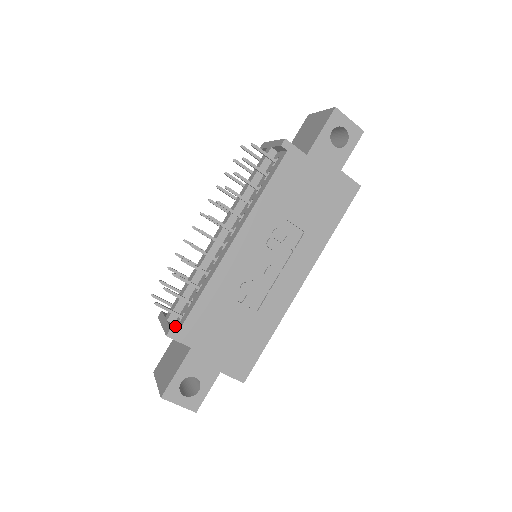
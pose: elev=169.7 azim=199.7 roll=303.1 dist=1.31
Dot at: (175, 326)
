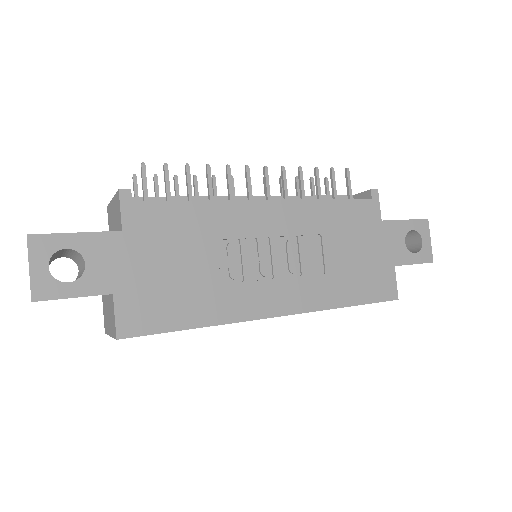
Dot at: occluded
